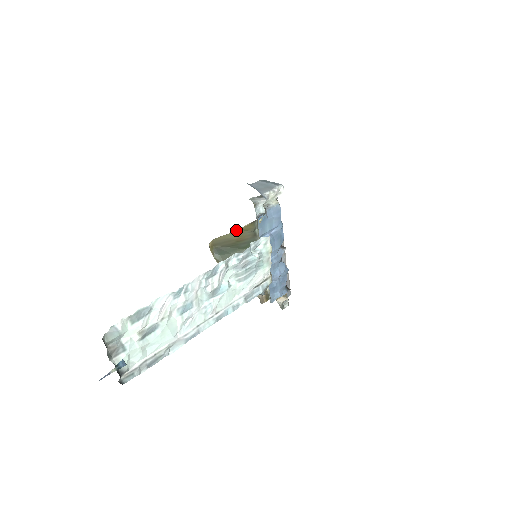
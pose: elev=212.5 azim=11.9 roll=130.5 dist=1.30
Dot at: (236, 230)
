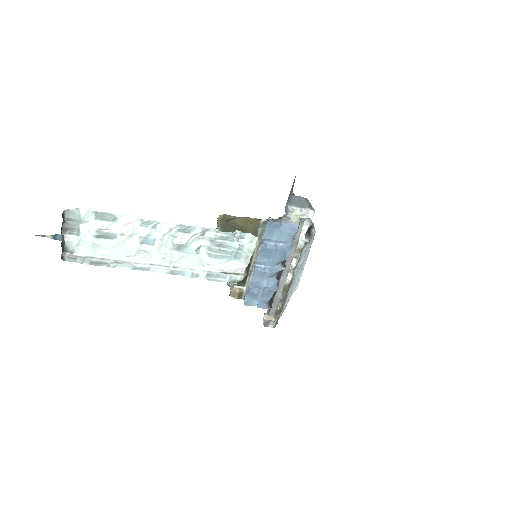
Dot at: (244, 218)
